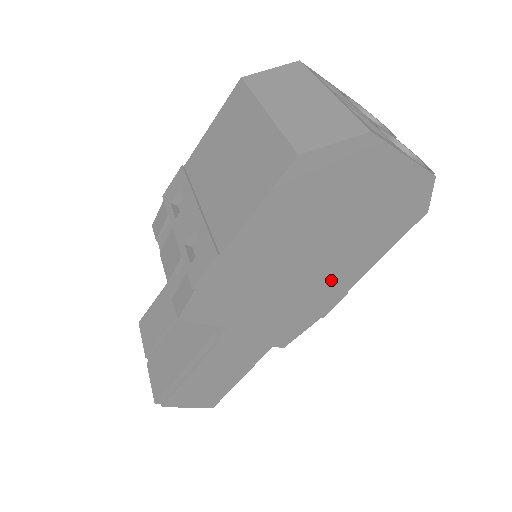
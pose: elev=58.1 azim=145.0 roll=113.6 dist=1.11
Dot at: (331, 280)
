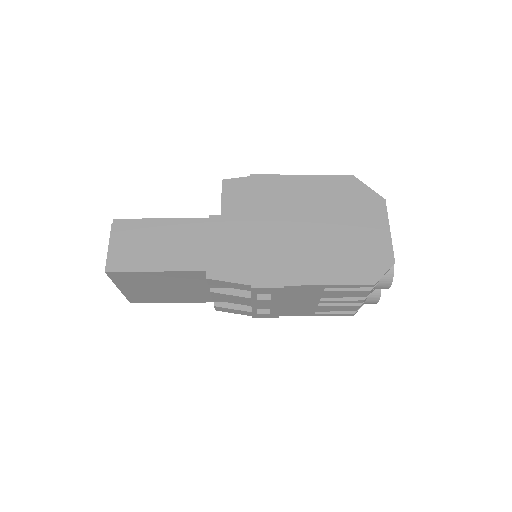
Dot at: (290, 261)
